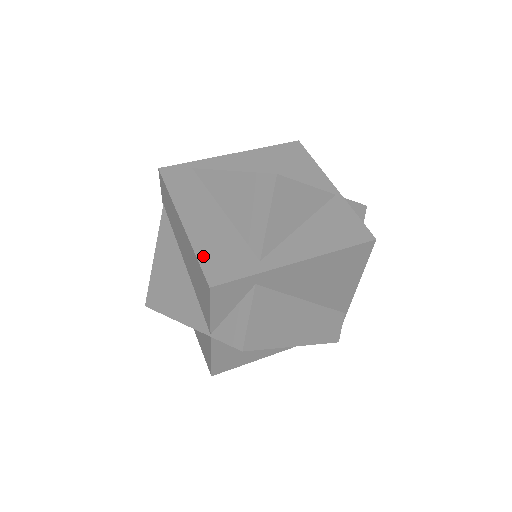
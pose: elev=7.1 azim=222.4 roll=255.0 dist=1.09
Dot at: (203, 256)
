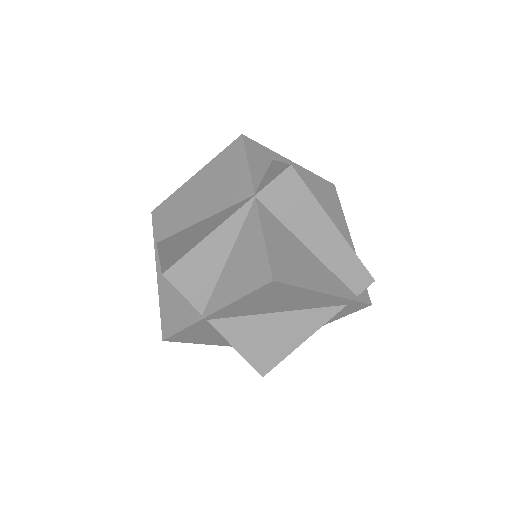
Dot at: occluded
